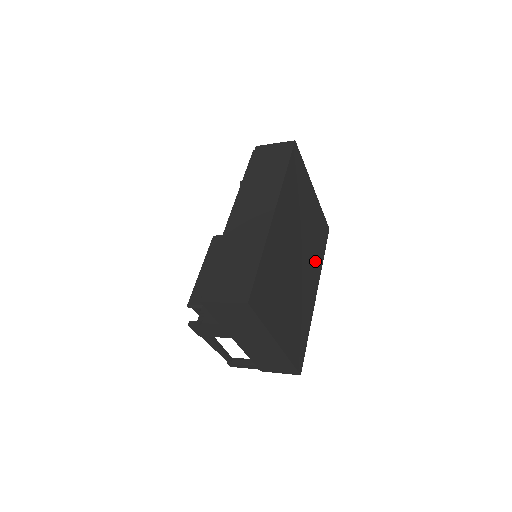
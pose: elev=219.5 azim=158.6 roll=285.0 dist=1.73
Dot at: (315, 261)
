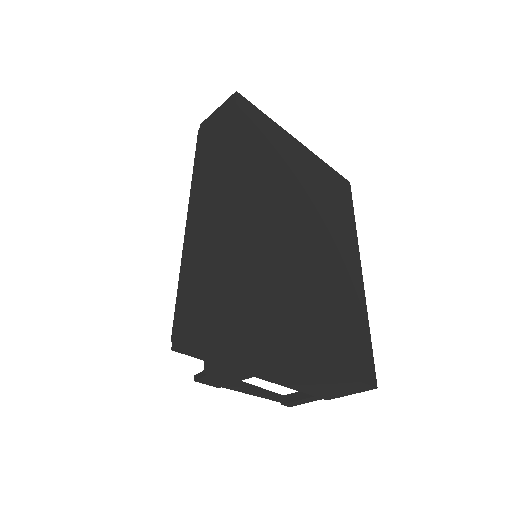
Dot at: (340, 229)
